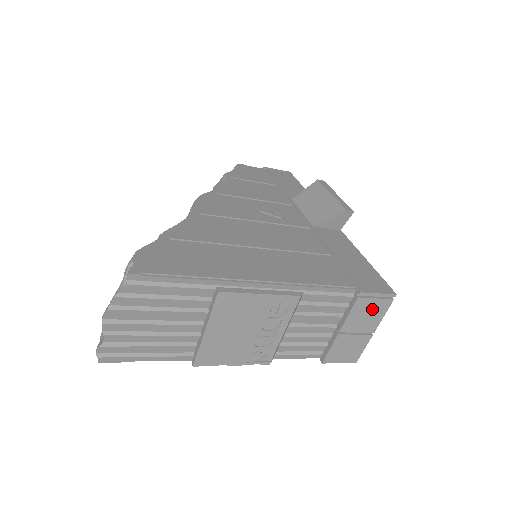
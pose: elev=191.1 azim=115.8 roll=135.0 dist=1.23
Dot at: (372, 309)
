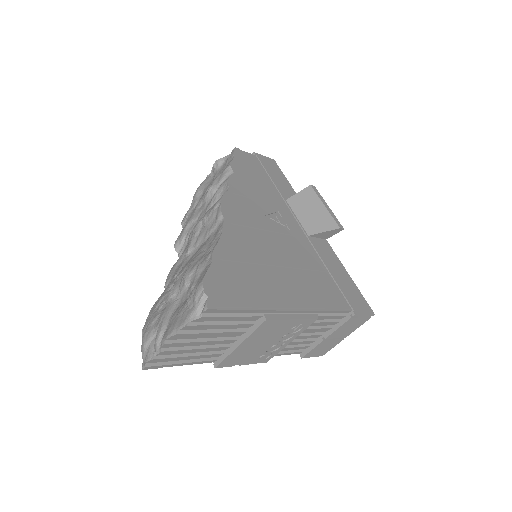
Dot at: (354, 324)
